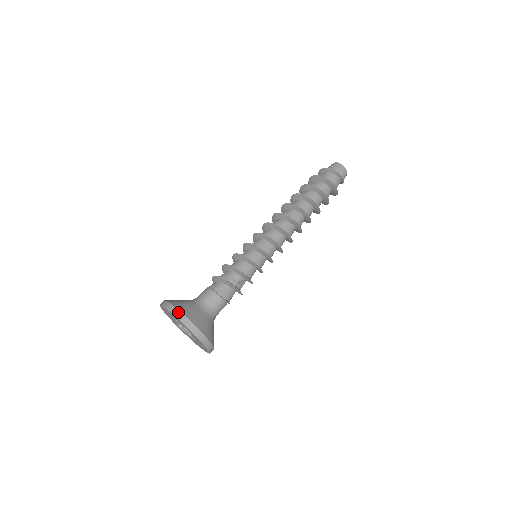
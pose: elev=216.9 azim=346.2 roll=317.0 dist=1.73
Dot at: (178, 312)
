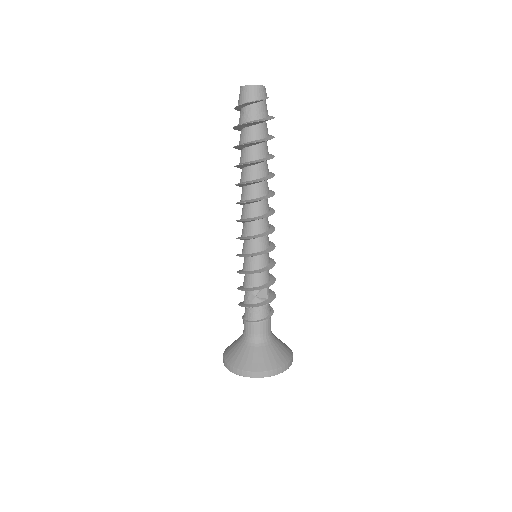
Dot at: (227, 365)
